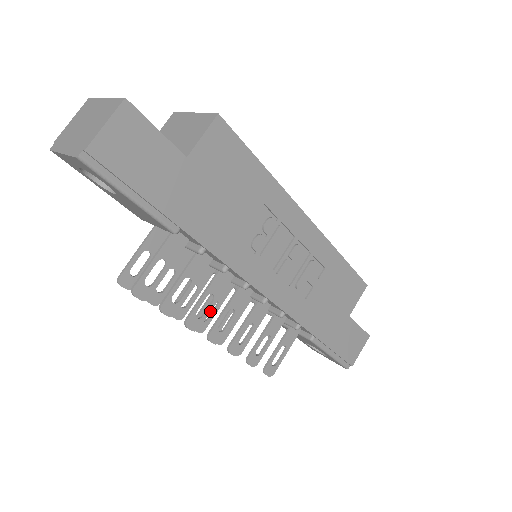
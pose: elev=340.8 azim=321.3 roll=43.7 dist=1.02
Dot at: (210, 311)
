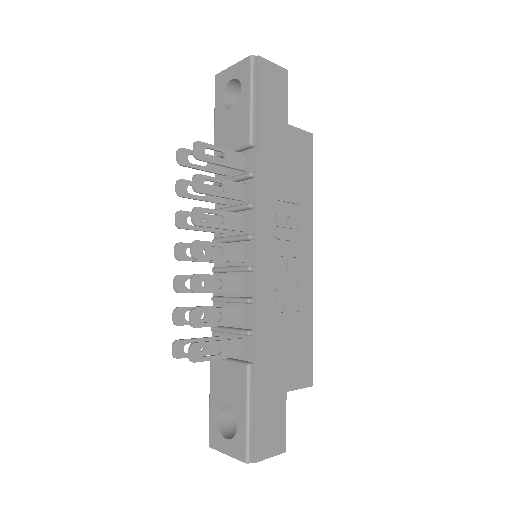
Dot at: (213, 227)
